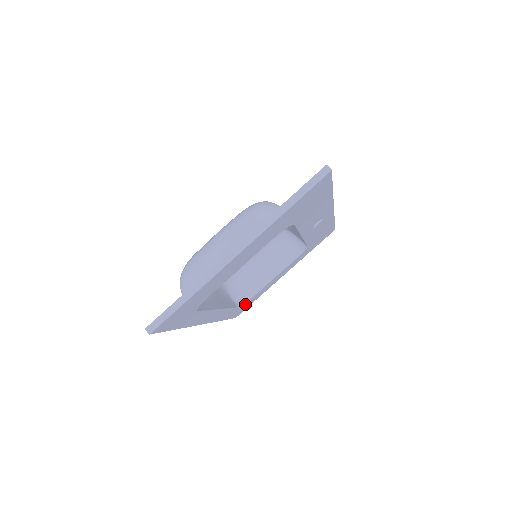
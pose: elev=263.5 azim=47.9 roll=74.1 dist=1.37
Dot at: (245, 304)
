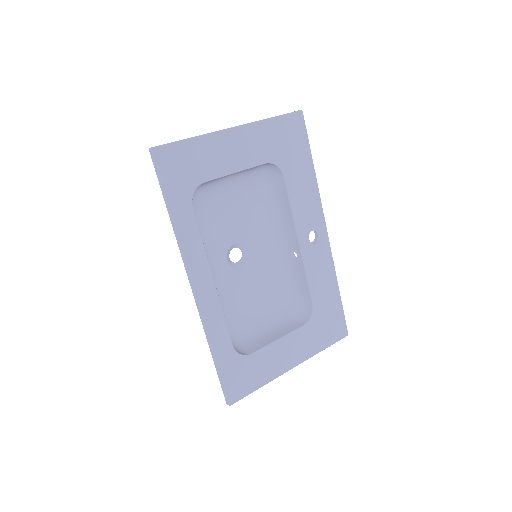
Dot at: (243, 363)
